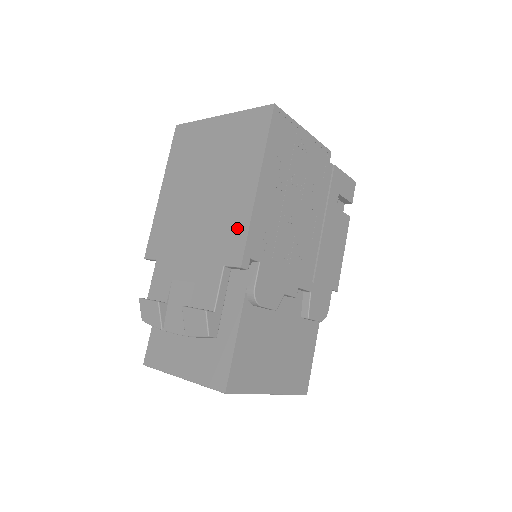
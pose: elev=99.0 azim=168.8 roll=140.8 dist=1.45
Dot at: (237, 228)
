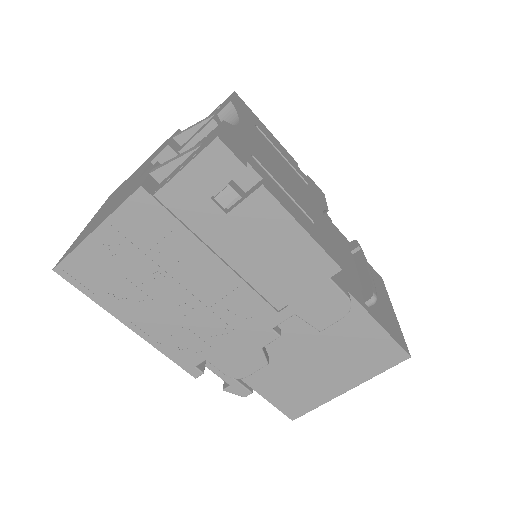
Dot at: occluded
